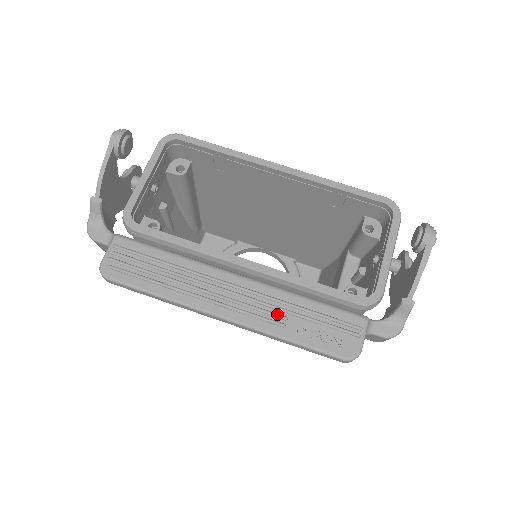
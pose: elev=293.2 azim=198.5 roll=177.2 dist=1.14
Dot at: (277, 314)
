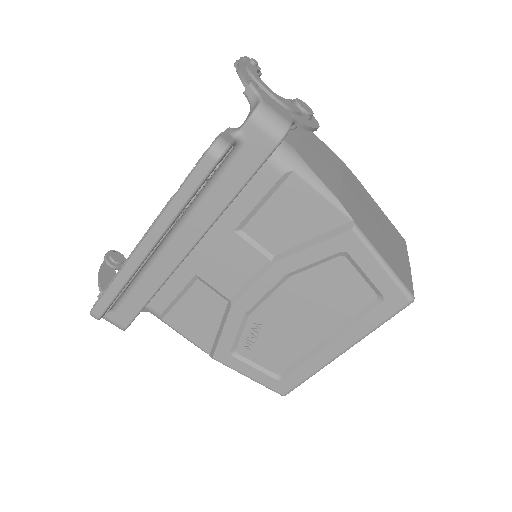
Dot at: occluded
